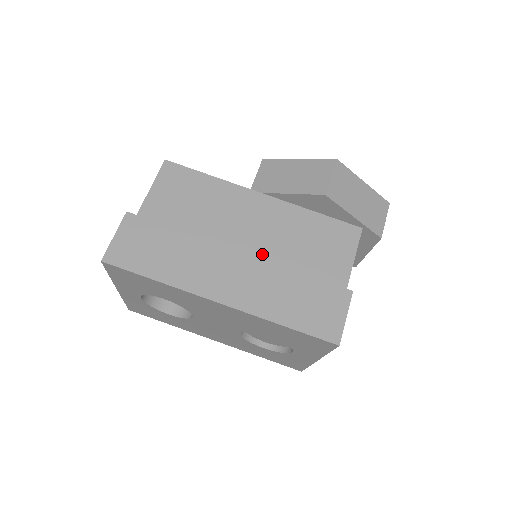
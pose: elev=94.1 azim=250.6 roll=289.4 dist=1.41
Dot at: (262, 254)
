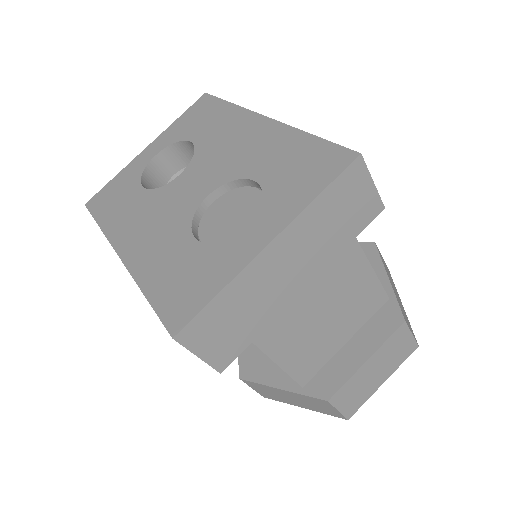
Dot at: occluded
